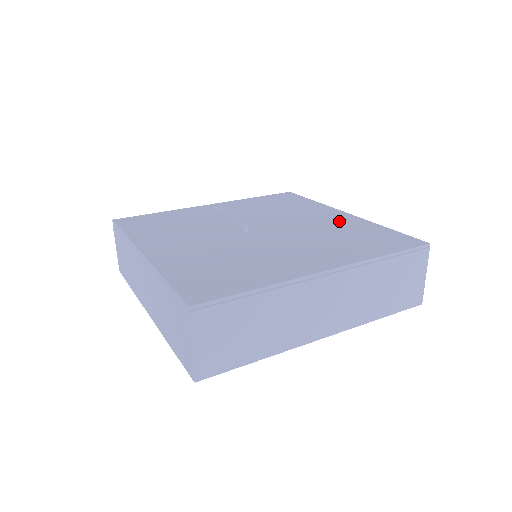
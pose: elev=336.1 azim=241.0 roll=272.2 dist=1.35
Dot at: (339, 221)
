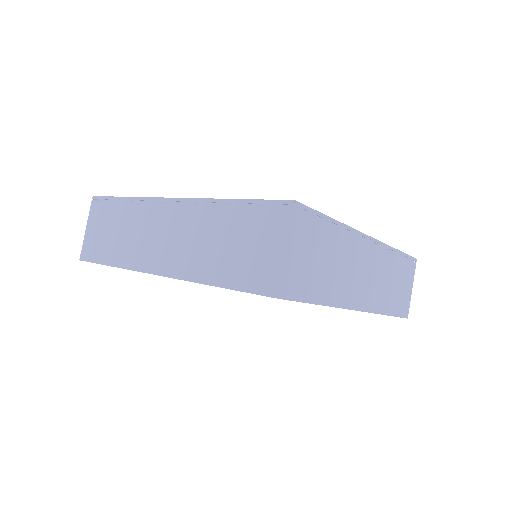
Dot at: occluded
